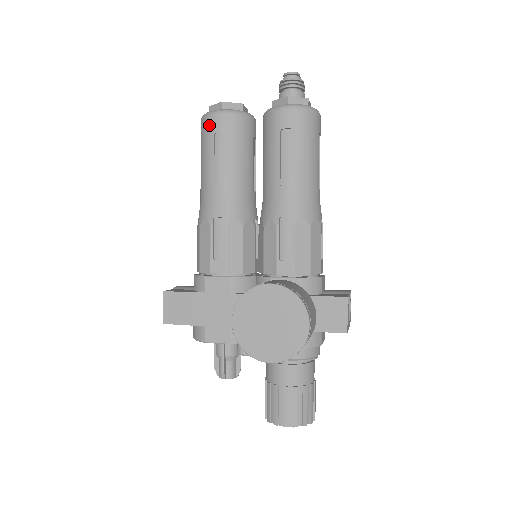
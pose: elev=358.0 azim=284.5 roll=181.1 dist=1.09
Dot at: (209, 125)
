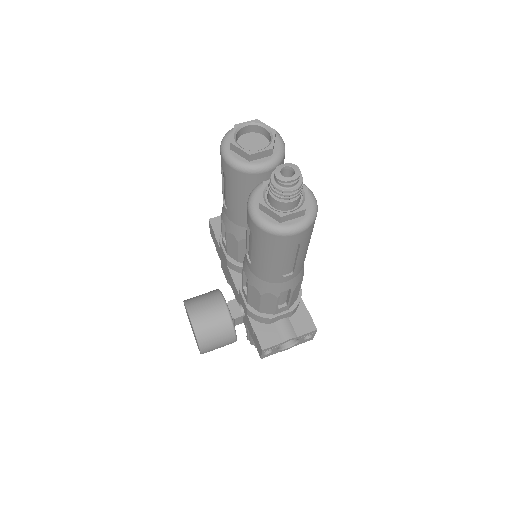
Dot at: (220, 154)
